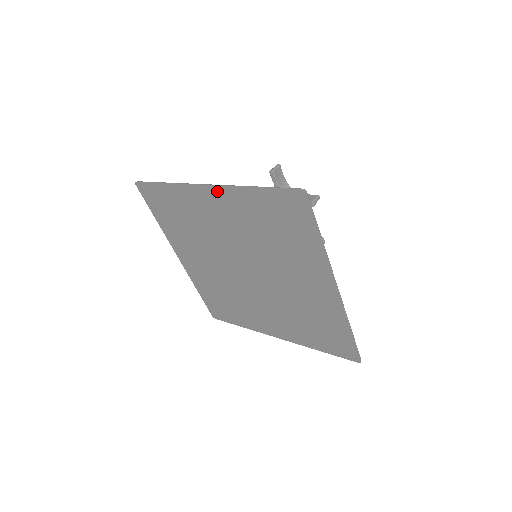
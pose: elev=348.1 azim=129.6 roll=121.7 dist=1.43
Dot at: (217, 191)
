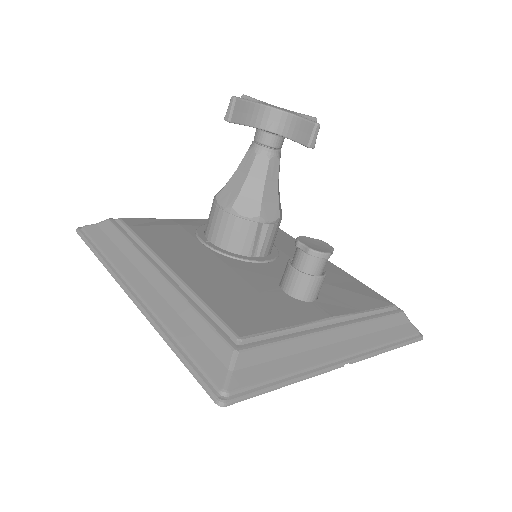
Dot at: occluded
